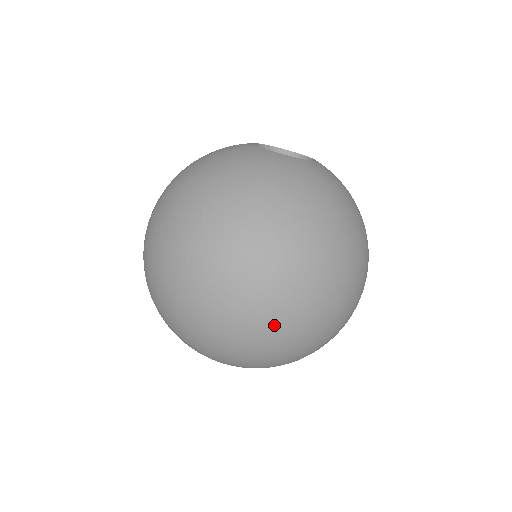
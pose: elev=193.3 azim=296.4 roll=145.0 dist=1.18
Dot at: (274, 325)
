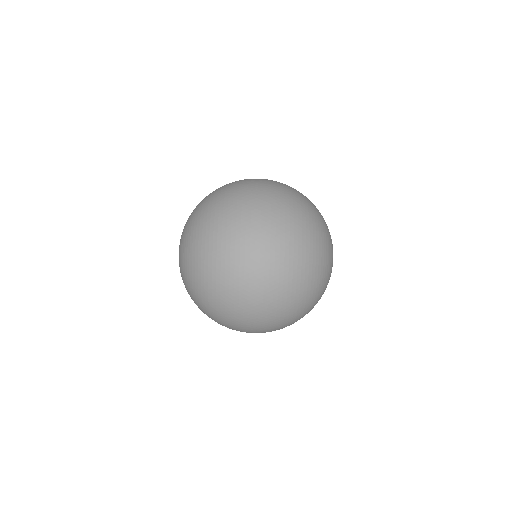
Dot at: (241, 208)
